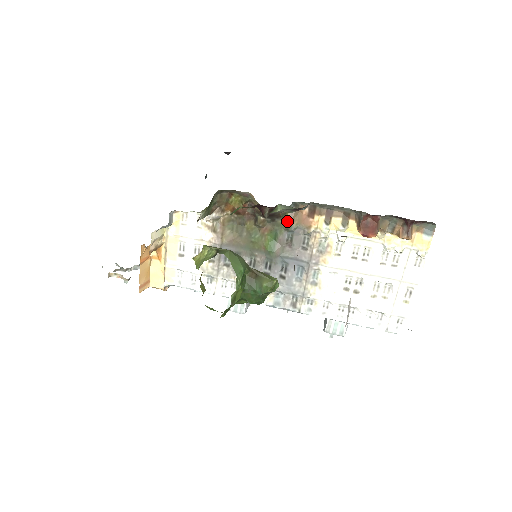
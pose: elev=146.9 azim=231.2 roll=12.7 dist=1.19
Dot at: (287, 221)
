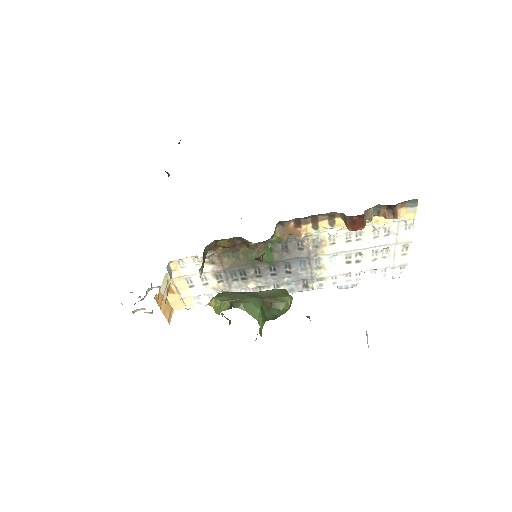
Dot at: (277, 237)
